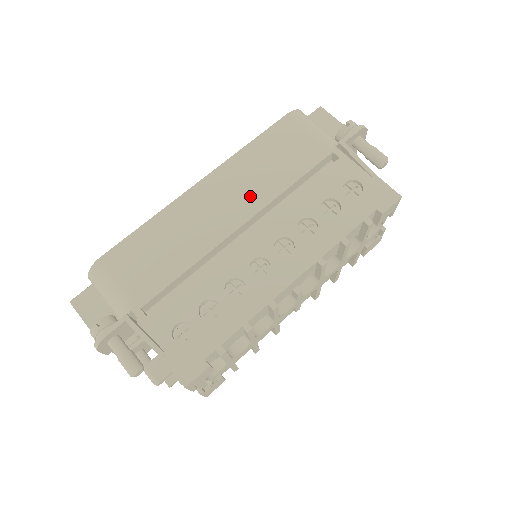
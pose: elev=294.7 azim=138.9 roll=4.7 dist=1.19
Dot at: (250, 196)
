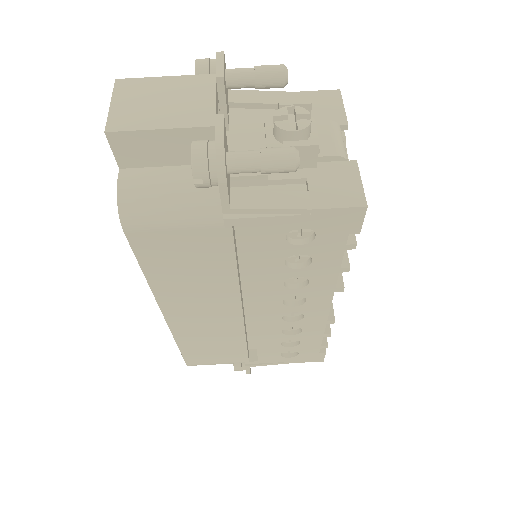
Dot at: (217, 299)
